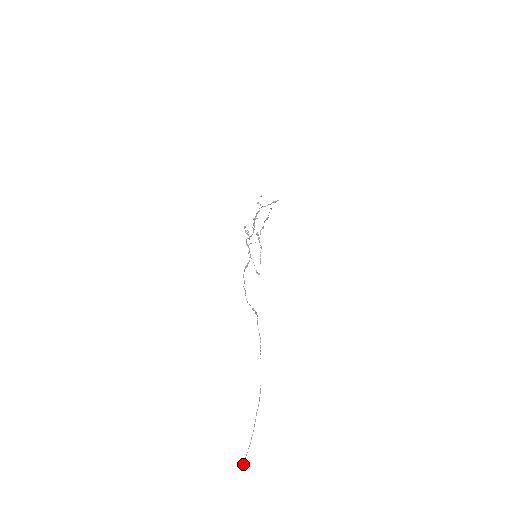
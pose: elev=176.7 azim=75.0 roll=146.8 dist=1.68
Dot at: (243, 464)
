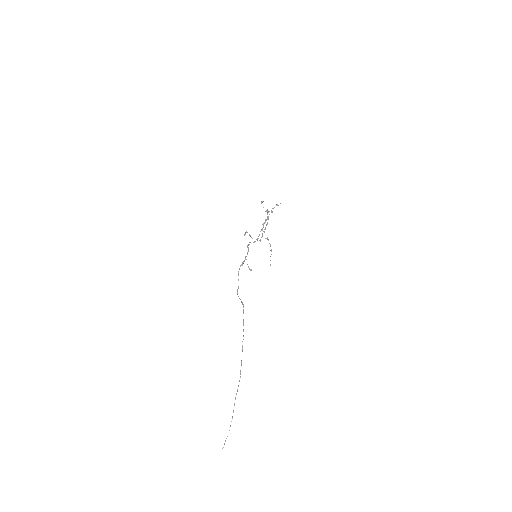
Dot at: (222, 448)
